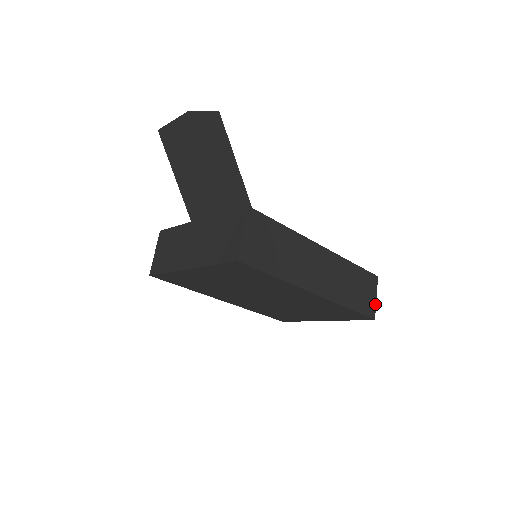
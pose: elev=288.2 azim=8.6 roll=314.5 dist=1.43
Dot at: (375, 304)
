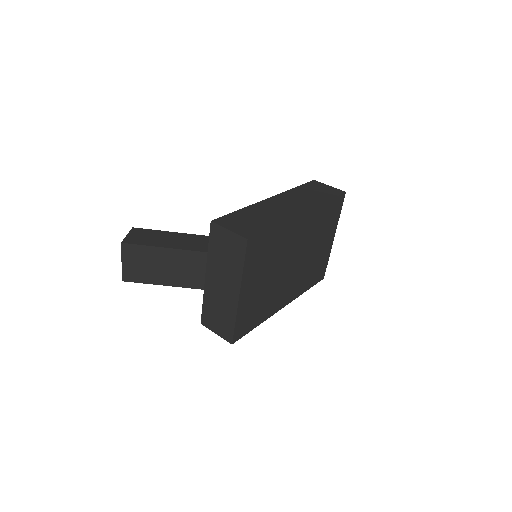
Dot at: (334, 188)
